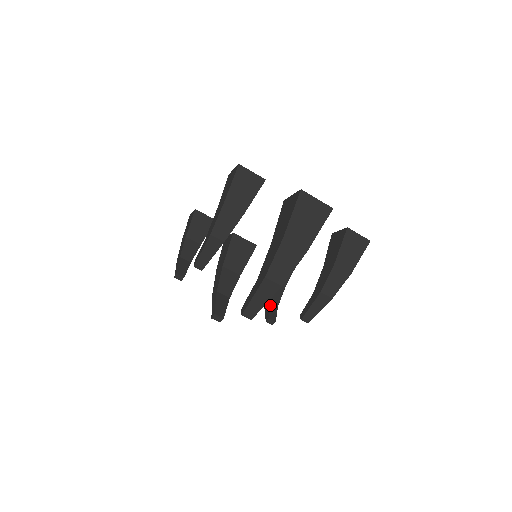
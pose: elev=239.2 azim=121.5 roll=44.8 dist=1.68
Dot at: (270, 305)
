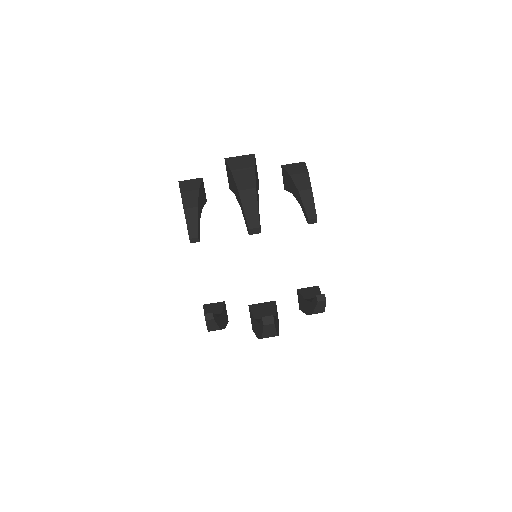
Dot at: occluded
